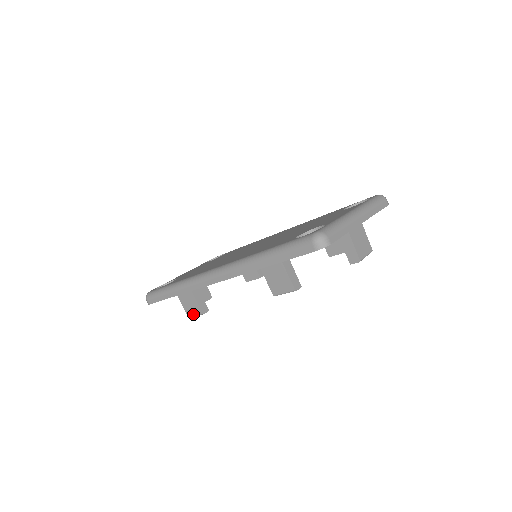
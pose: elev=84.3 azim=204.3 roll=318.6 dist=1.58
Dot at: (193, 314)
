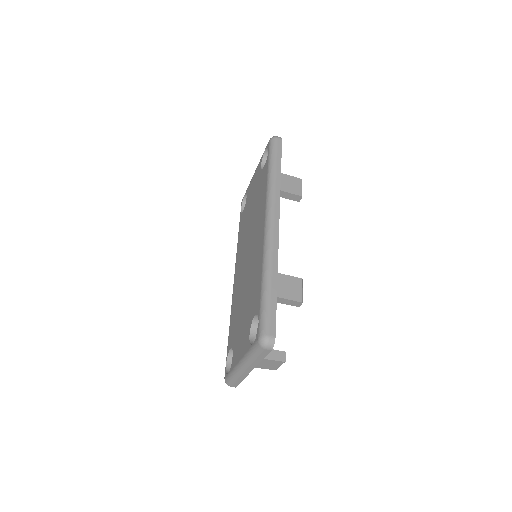
Dot at: occluded
